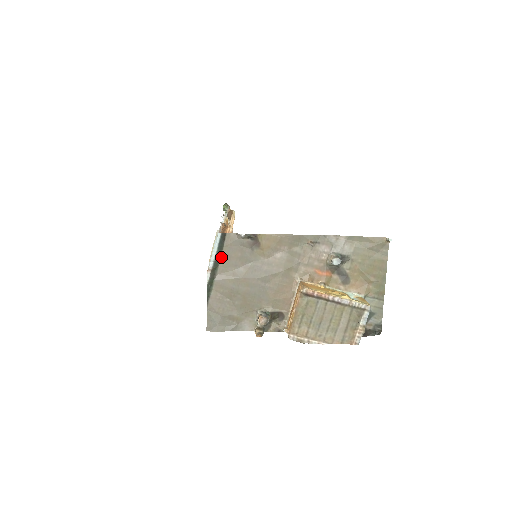
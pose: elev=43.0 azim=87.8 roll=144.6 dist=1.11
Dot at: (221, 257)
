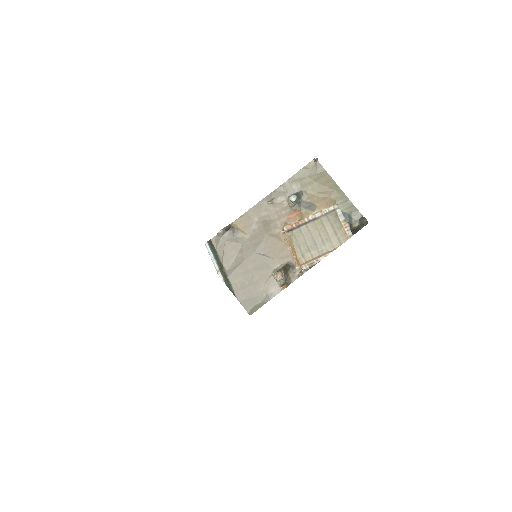
Dot at: (220, 258)
